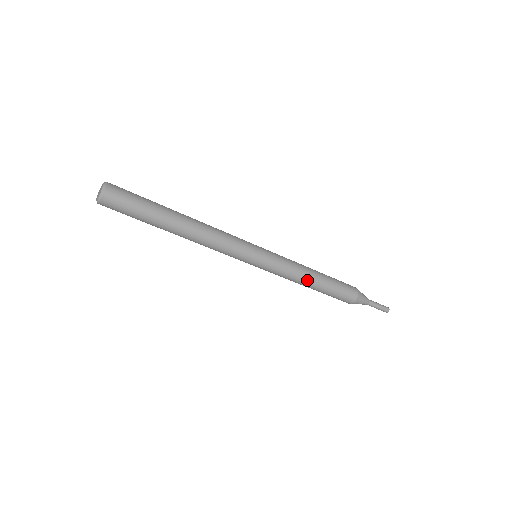
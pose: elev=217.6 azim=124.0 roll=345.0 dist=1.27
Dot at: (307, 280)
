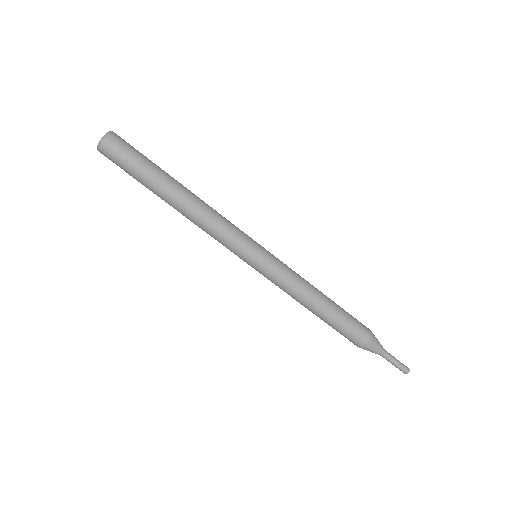
Dot at: (309, 301)
